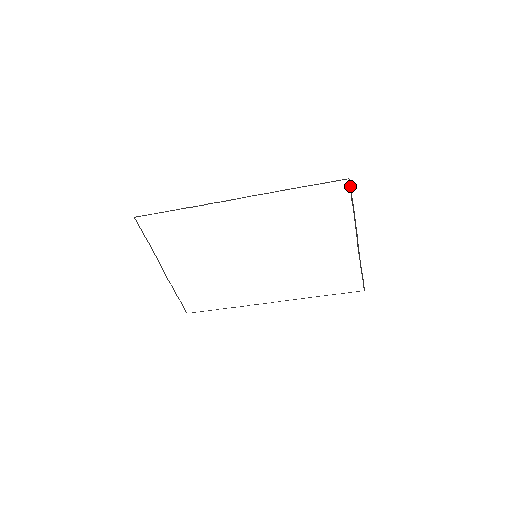
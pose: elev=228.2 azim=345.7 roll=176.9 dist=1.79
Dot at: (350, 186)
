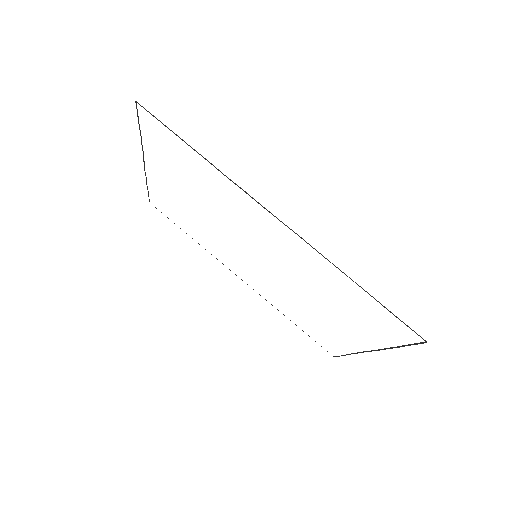
Dot at: (419, 343)
